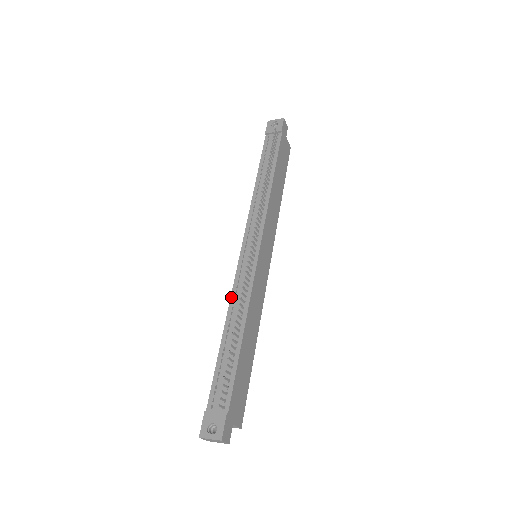
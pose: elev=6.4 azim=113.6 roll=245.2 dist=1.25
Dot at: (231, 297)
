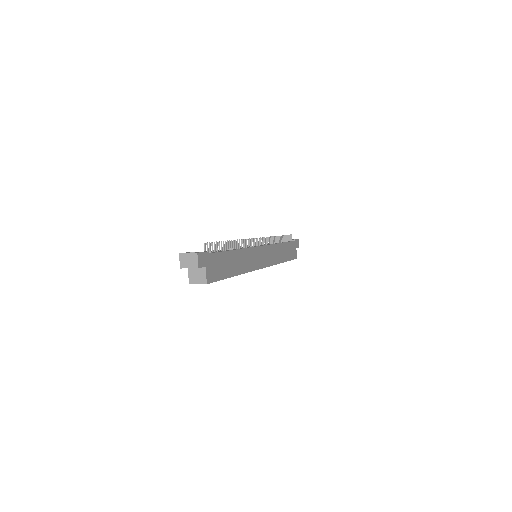
Dot at: occluded
